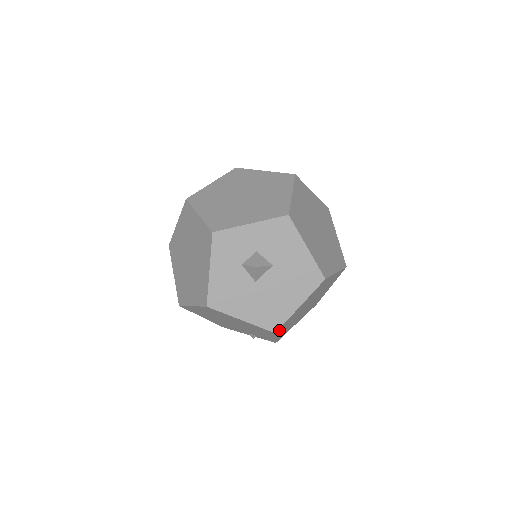
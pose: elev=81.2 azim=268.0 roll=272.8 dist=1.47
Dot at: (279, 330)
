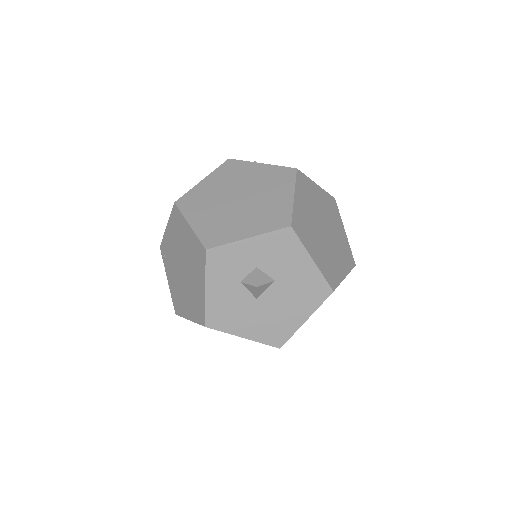
Dot at: occluded
